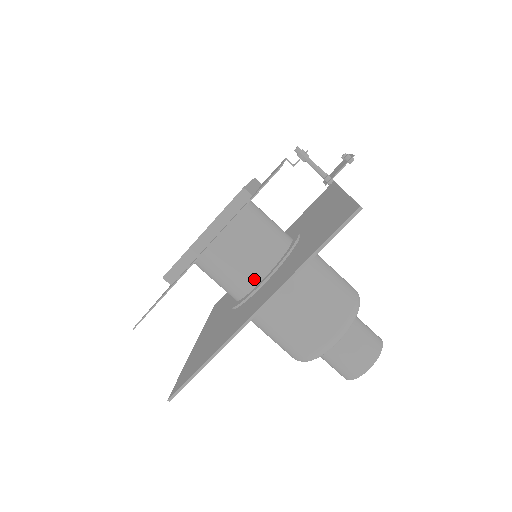
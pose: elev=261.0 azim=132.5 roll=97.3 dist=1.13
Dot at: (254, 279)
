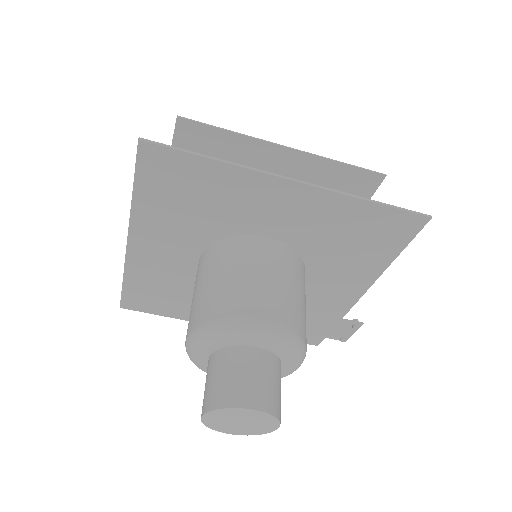
Dot at: occluded
